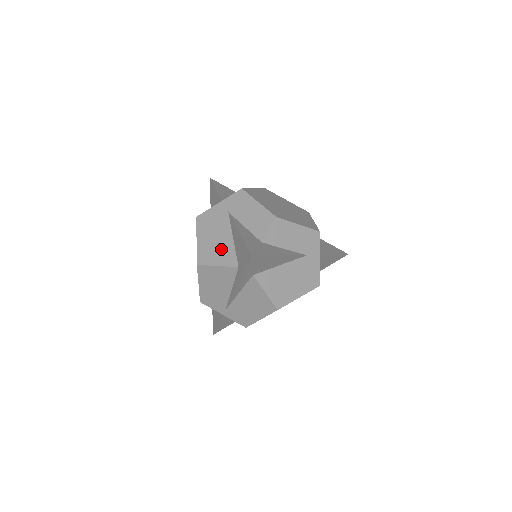
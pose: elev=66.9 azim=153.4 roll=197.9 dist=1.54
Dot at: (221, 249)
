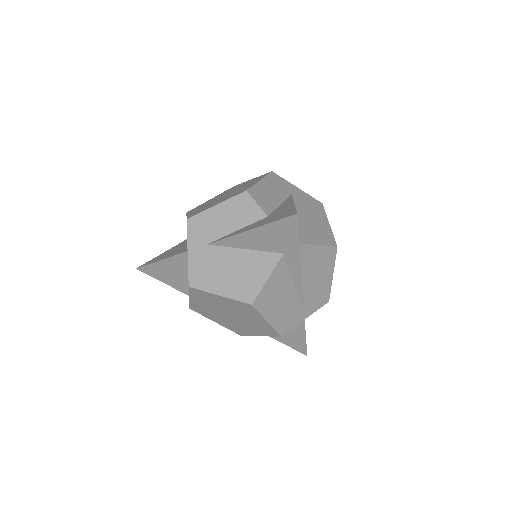
Dot at: (249, 268)
